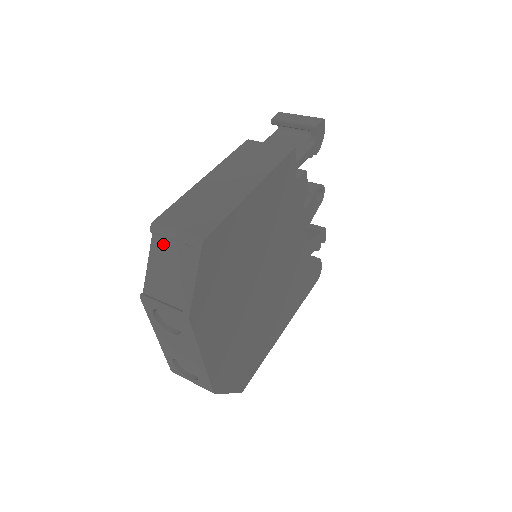
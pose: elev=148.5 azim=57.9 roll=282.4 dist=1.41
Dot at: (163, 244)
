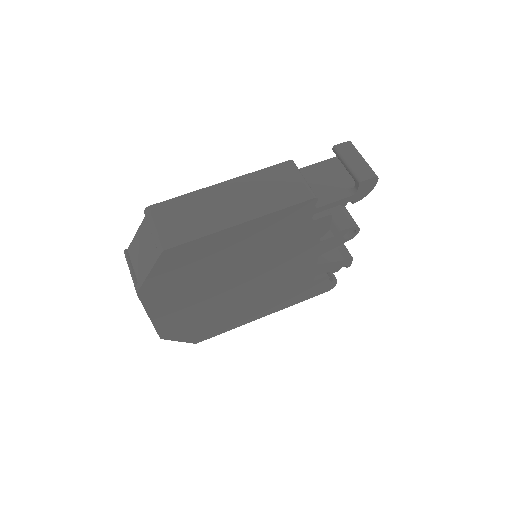
Dot at: (148, 228)
